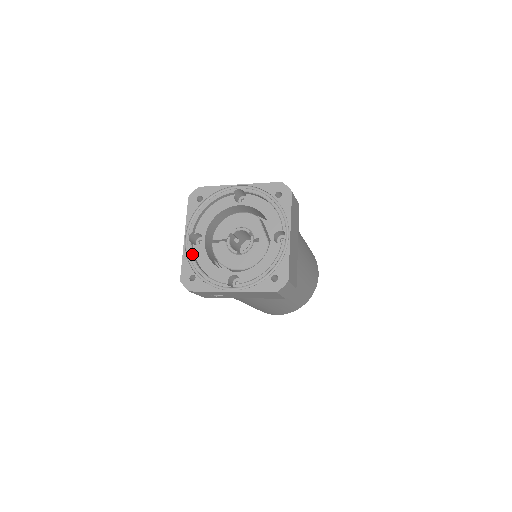
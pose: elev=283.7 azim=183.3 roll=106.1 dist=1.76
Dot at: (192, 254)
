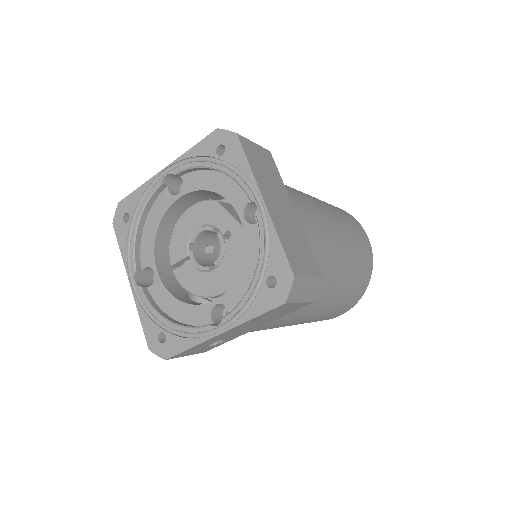
Dot at: (148, 302)
